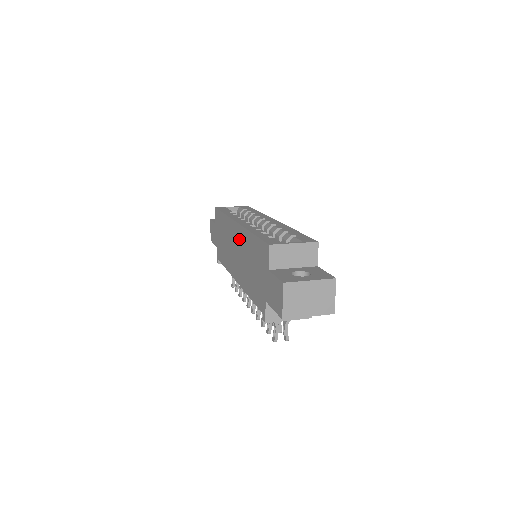
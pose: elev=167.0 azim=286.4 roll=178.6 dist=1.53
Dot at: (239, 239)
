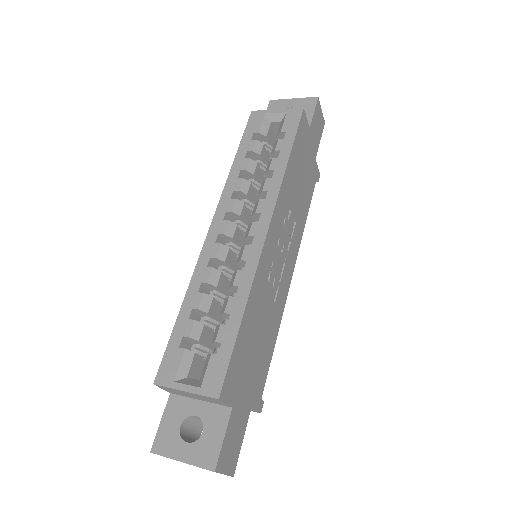
Dot at: occluded
